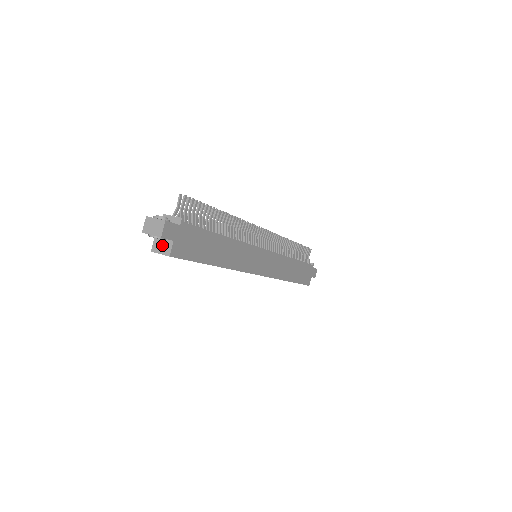
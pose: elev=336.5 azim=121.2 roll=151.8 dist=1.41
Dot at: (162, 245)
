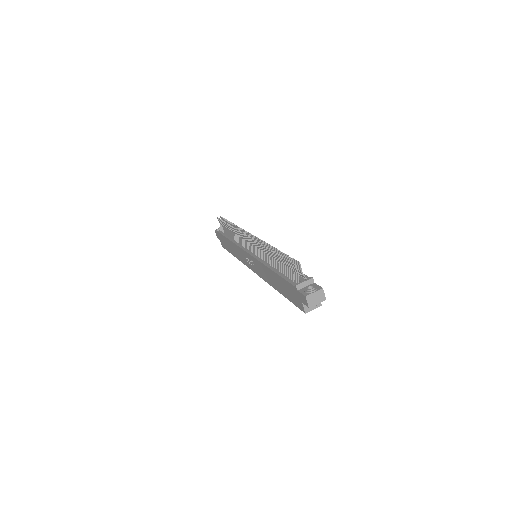
Dot at: occluded
